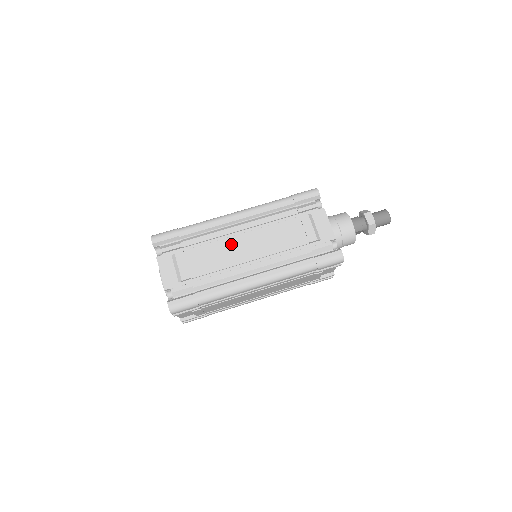
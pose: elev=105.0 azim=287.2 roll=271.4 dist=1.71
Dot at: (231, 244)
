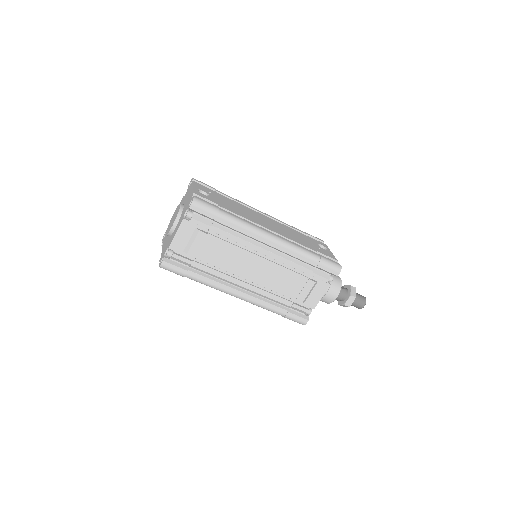
Dot at: (246, 258)
